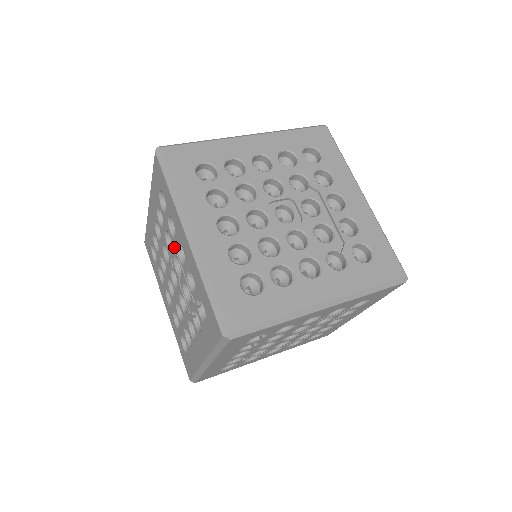
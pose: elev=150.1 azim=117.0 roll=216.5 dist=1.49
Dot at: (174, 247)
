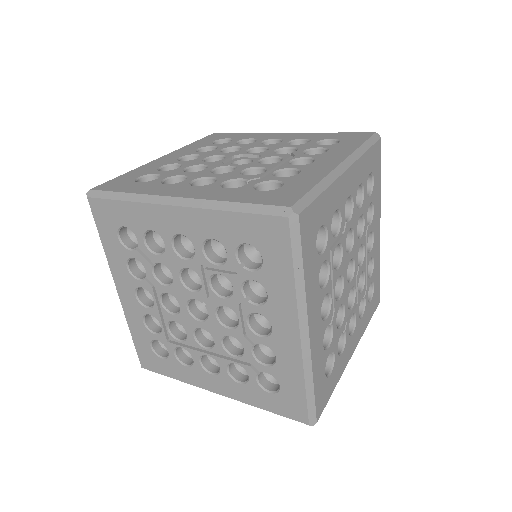
Dot at: occluded
